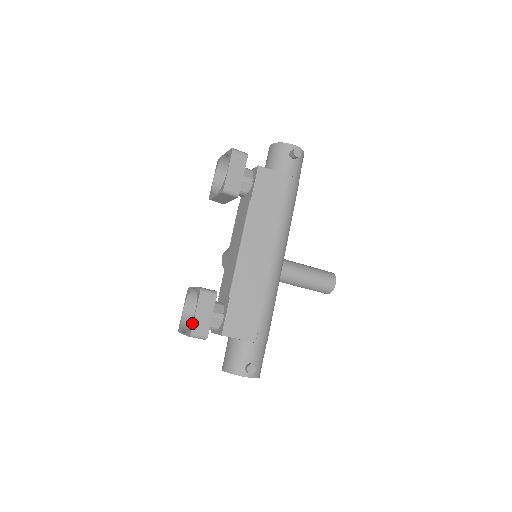
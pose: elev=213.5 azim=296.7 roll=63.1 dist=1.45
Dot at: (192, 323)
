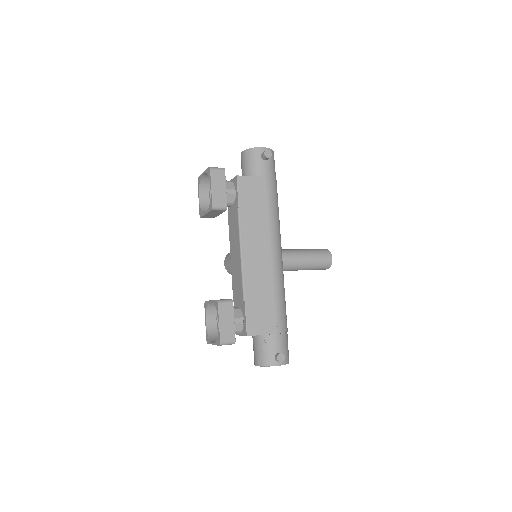
Dot at: (219, 333)
